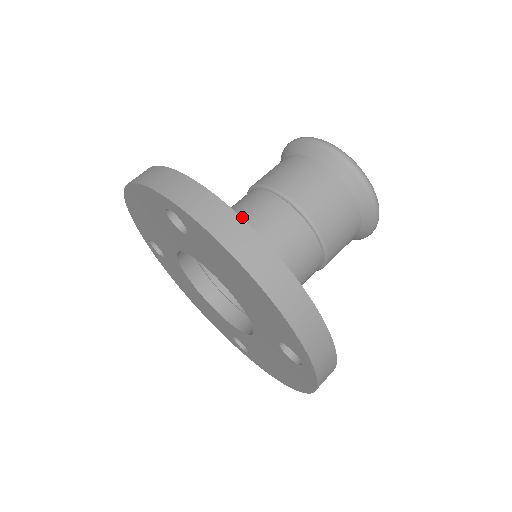
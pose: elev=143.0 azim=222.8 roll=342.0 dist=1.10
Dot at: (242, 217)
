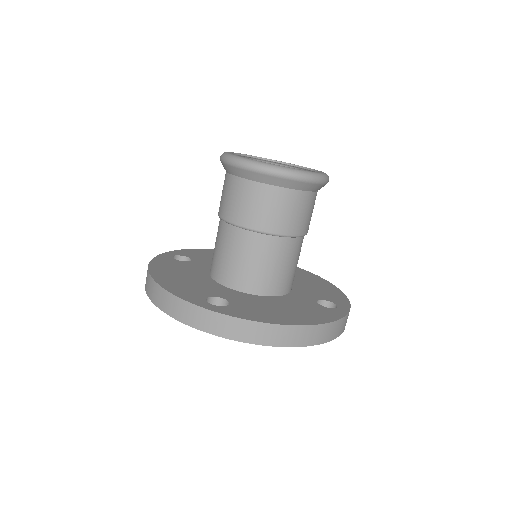
Dot at: (238, 262)
